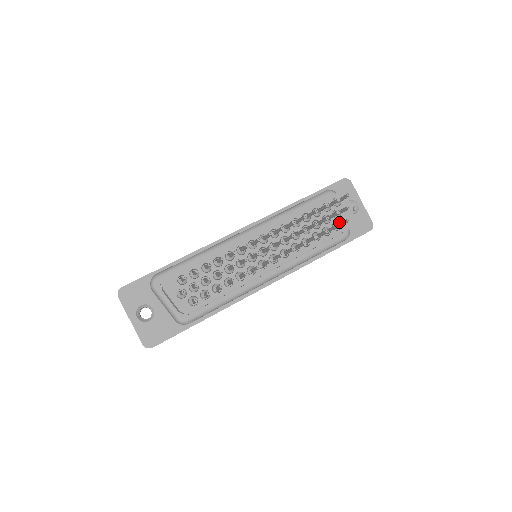
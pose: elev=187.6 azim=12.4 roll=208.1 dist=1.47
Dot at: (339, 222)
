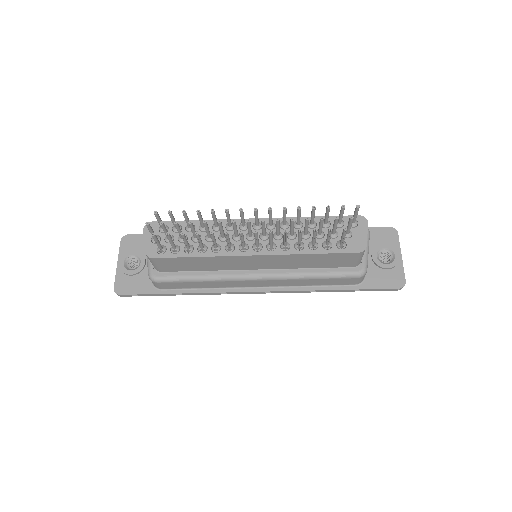
Dot at: (346, 242)
